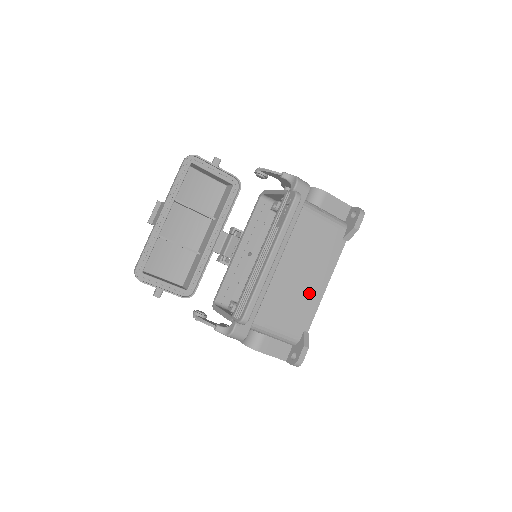
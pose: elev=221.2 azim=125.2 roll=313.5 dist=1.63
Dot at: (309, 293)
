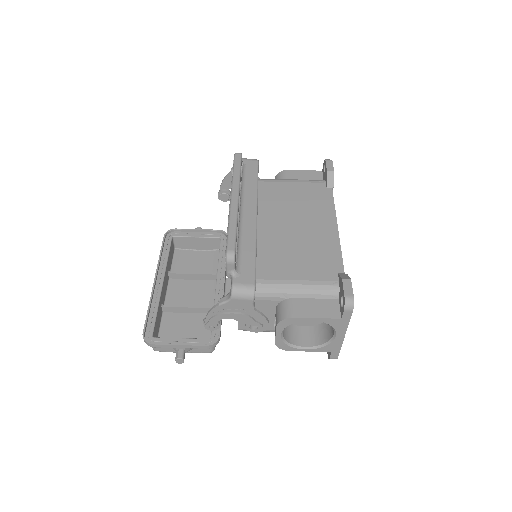
Dot at: (319, 239)
